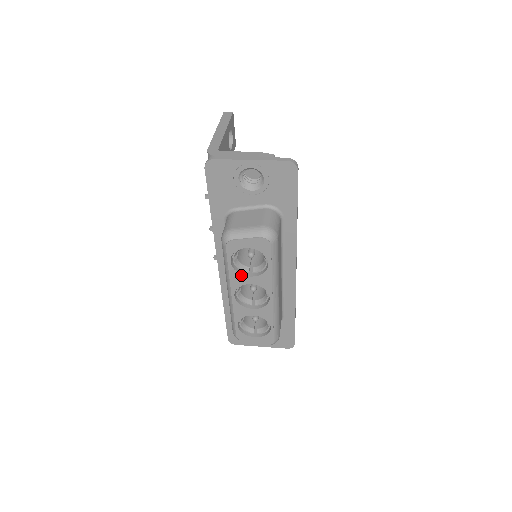
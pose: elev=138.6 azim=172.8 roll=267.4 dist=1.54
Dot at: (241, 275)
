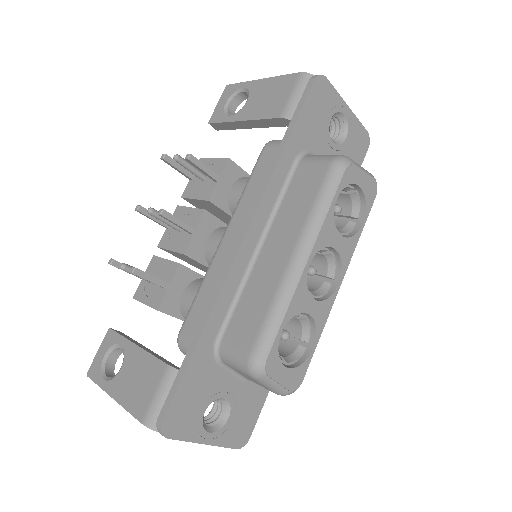
Dot at: (334, 227)
